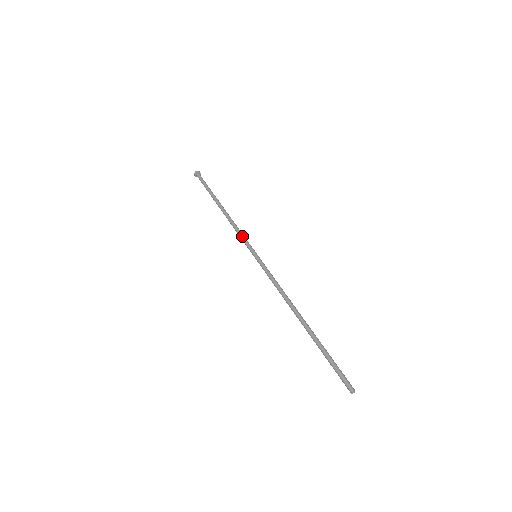
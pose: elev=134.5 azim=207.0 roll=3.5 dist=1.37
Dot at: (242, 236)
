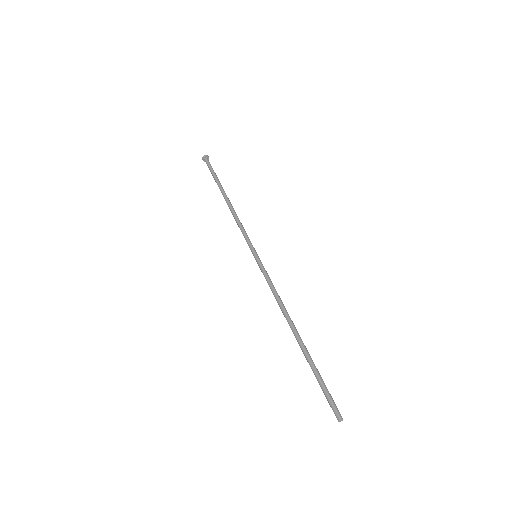
Dot at: (245, 232)
